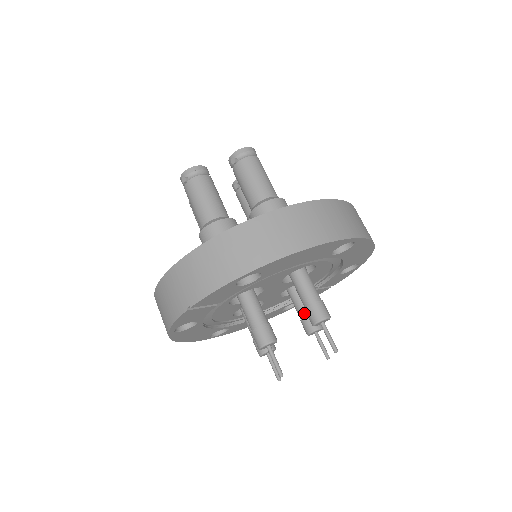
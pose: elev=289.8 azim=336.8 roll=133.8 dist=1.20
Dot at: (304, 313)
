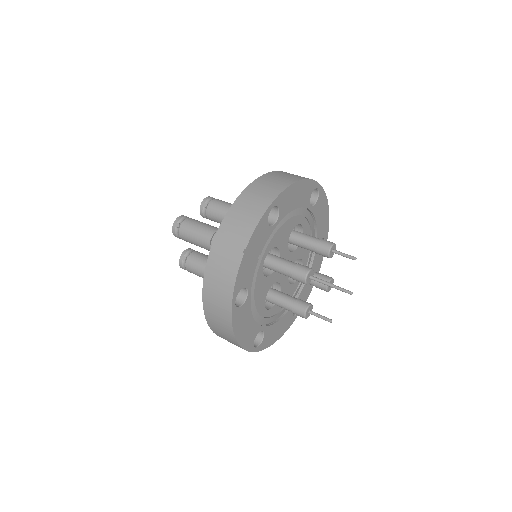
Dot at: (314, 276)
